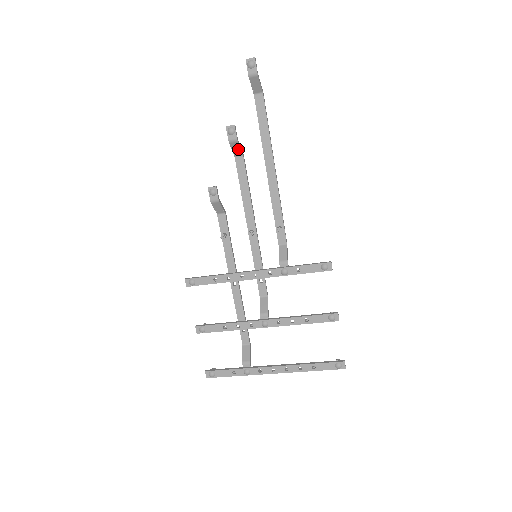
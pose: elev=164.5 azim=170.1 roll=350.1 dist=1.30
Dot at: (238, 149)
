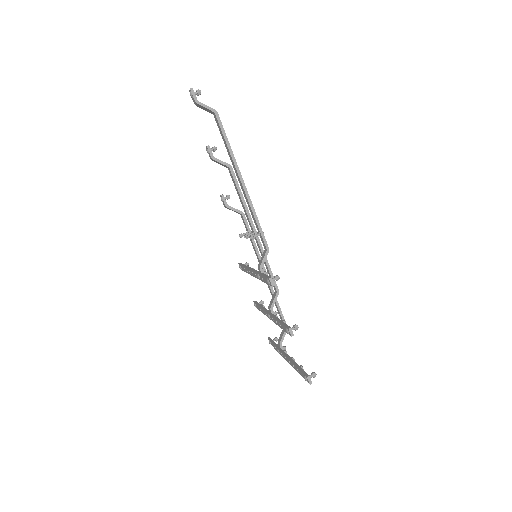
Dot at: (221, 164)
